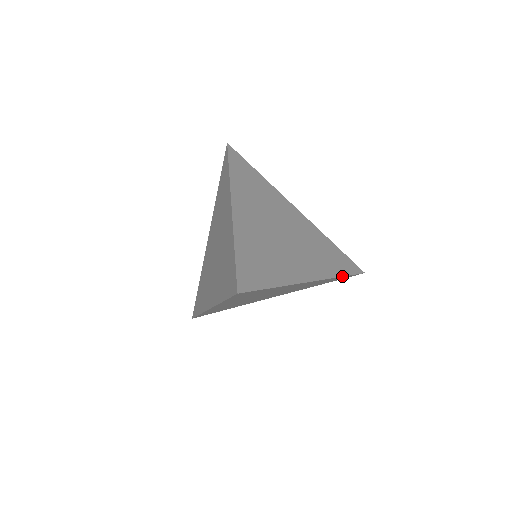
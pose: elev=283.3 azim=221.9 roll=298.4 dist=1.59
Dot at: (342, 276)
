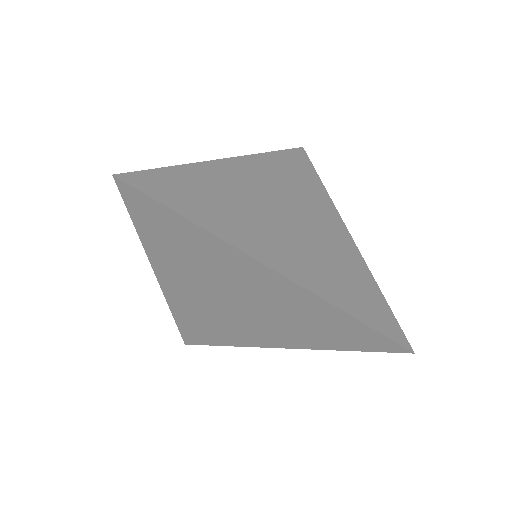
Dot at: (350, 314)
